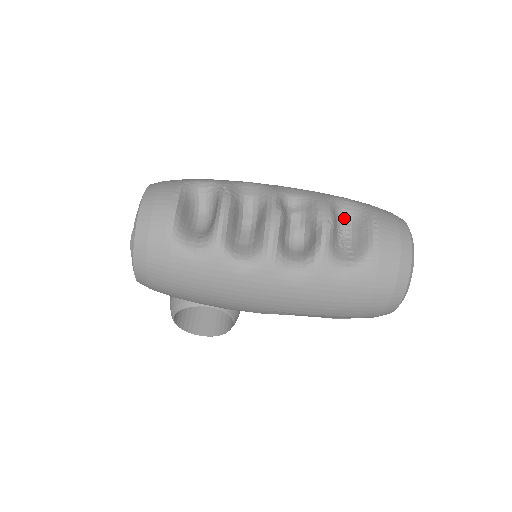
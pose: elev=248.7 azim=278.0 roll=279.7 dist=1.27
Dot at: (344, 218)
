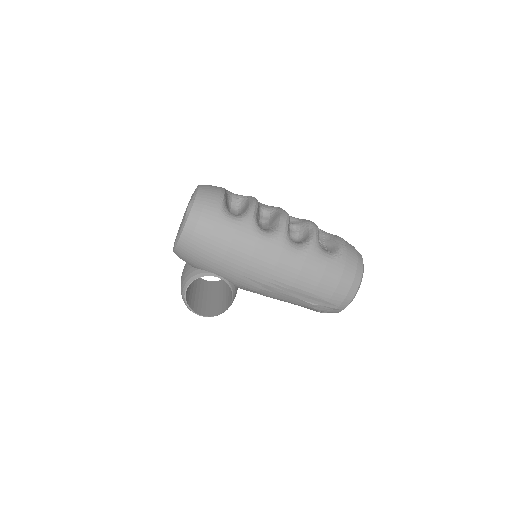
Dot at: (321, 236)
